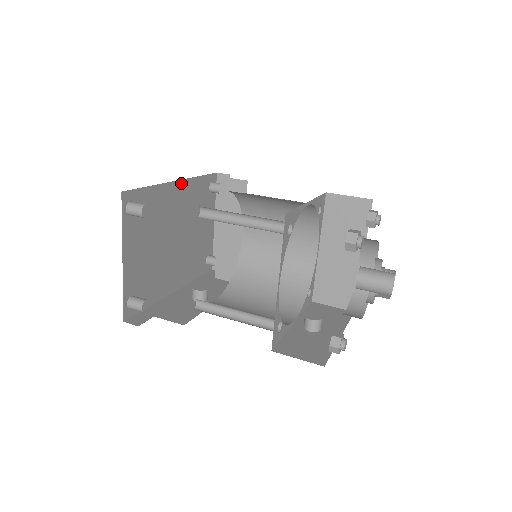
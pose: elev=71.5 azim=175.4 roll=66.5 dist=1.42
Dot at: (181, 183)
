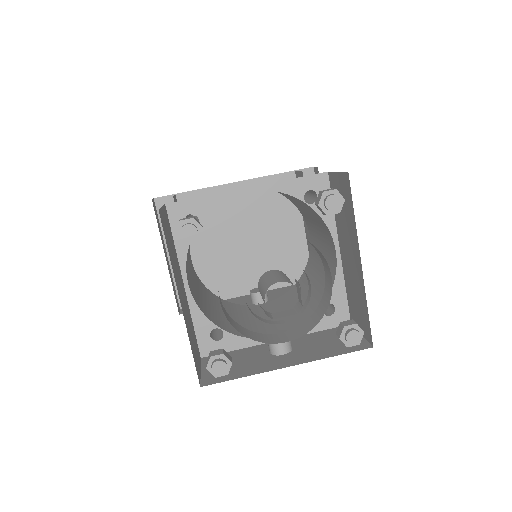
Dot at: (243, 184)
